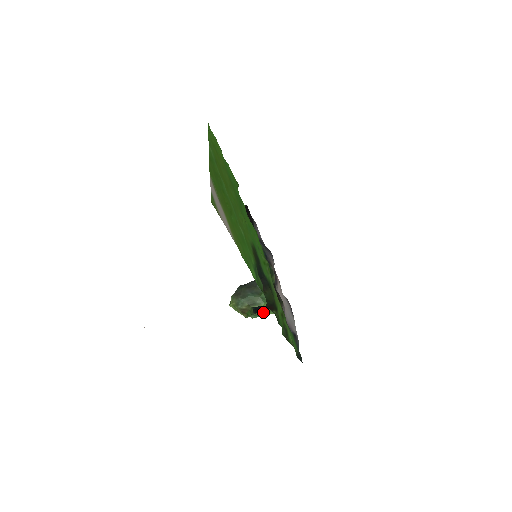
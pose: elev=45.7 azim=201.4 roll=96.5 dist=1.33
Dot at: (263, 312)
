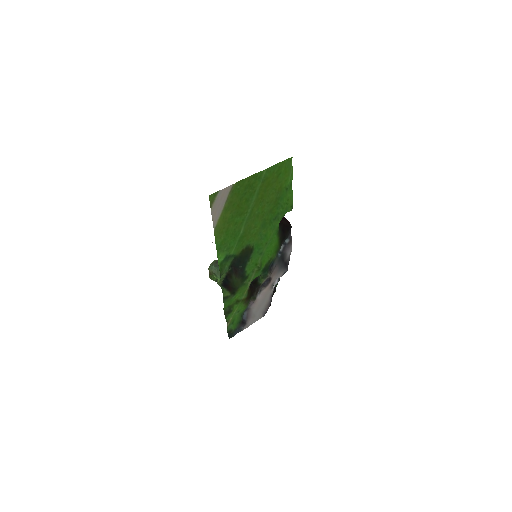
Dot at: (219, 285)
